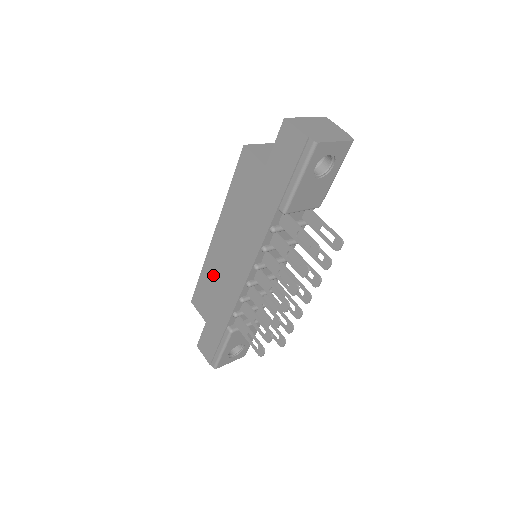
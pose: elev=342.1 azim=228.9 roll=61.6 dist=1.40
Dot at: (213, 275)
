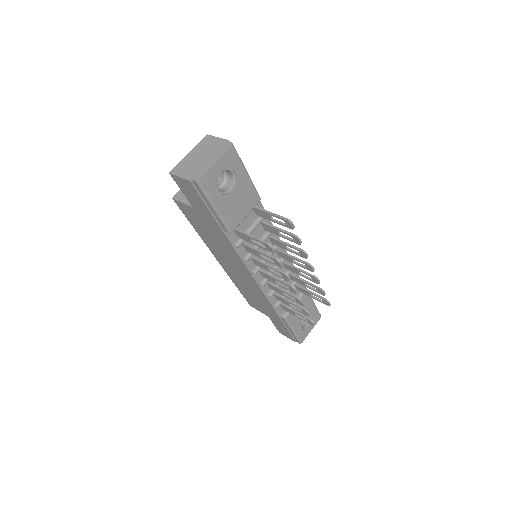
Dot at: (242, 286)
